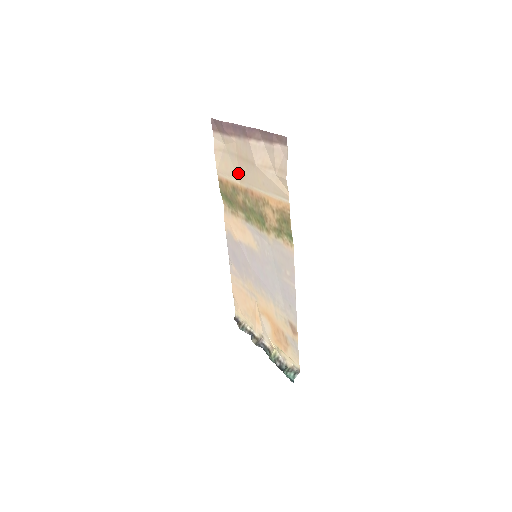
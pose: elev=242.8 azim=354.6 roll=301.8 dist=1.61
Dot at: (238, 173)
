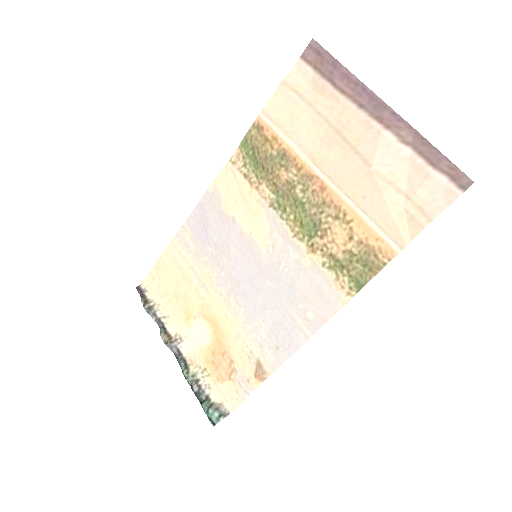
Dot at: (313, 145)
